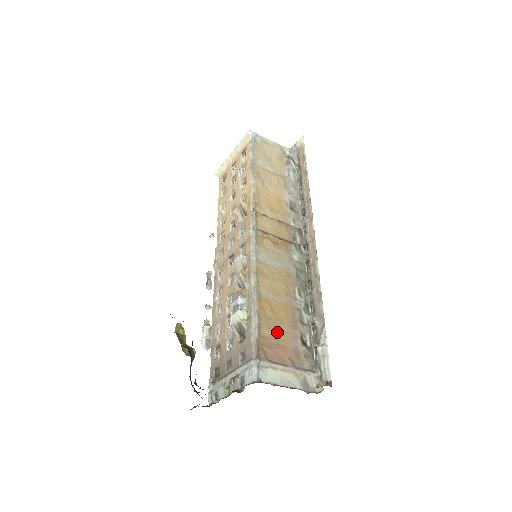
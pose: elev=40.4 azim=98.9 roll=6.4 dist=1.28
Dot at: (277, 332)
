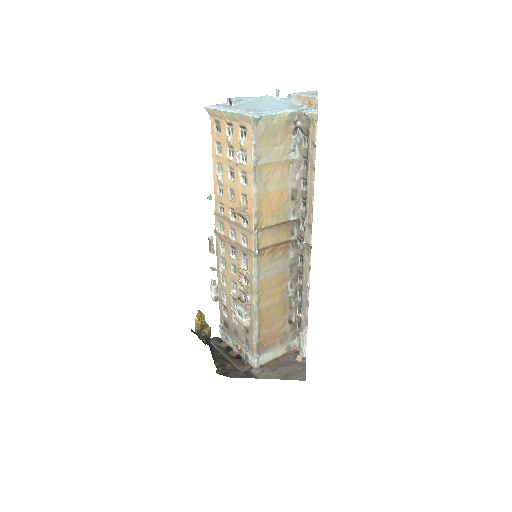
Dot at: (272, 327)
